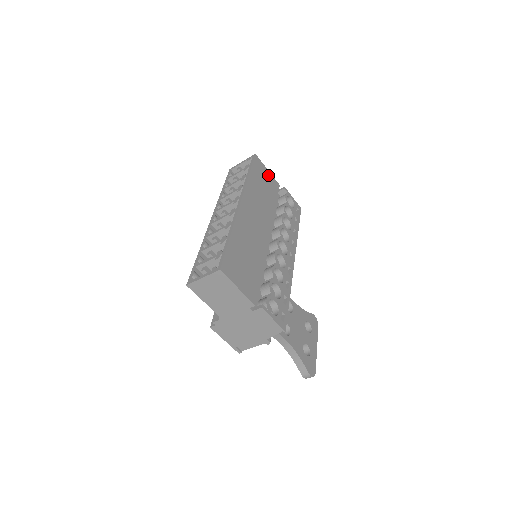
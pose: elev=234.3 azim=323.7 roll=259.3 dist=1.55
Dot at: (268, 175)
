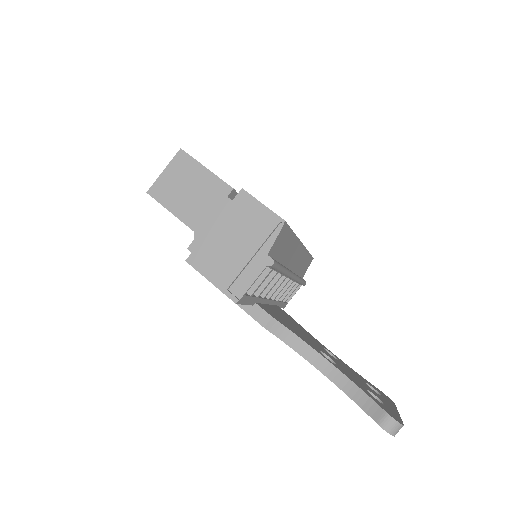
Dot at: occluded
